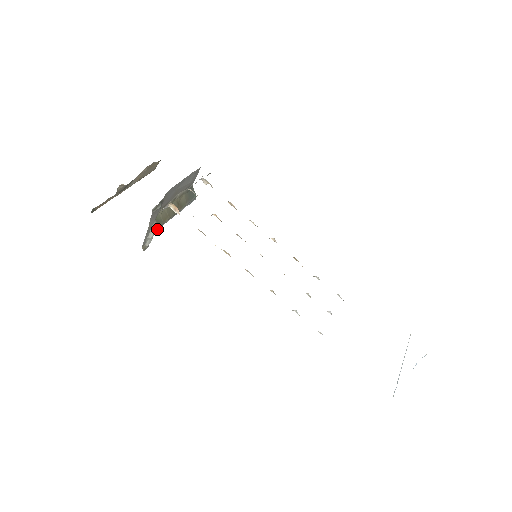
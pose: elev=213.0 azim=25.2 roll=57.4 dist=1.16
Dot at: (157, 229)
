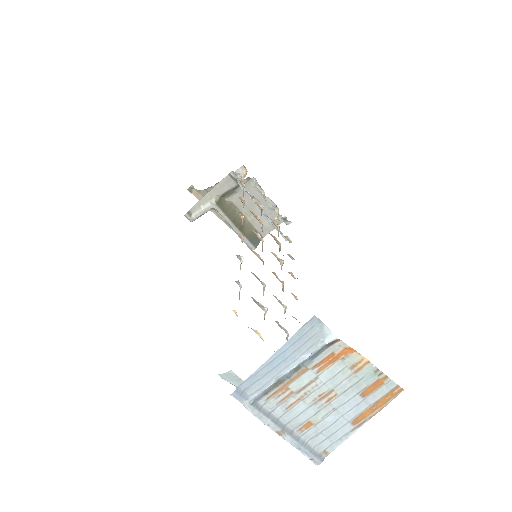
Dot at: (213, 205)
